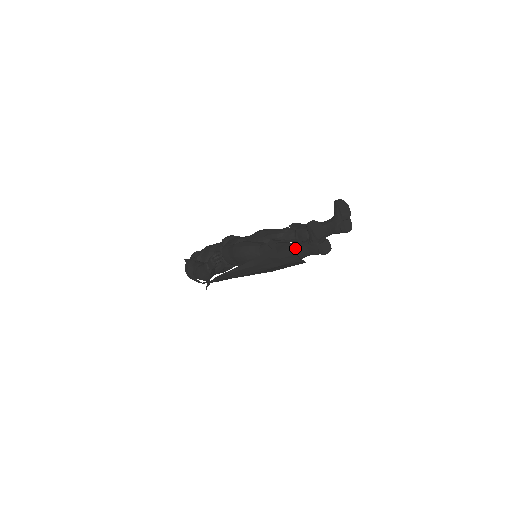
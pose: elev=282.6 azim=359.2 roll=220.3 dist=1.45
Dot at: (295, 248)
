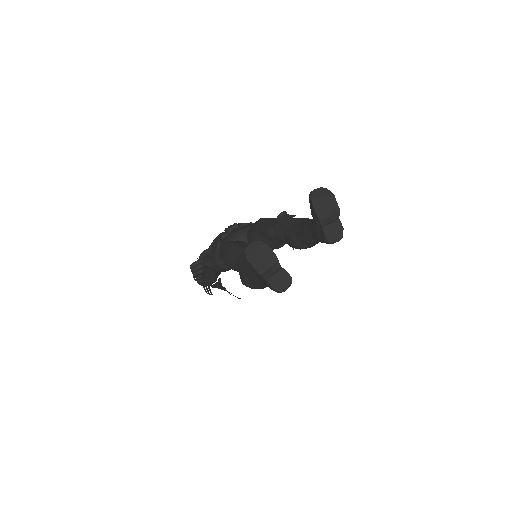
Dot at: occluded
